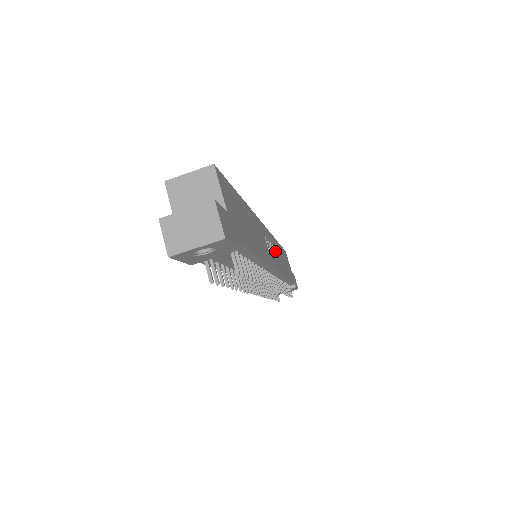
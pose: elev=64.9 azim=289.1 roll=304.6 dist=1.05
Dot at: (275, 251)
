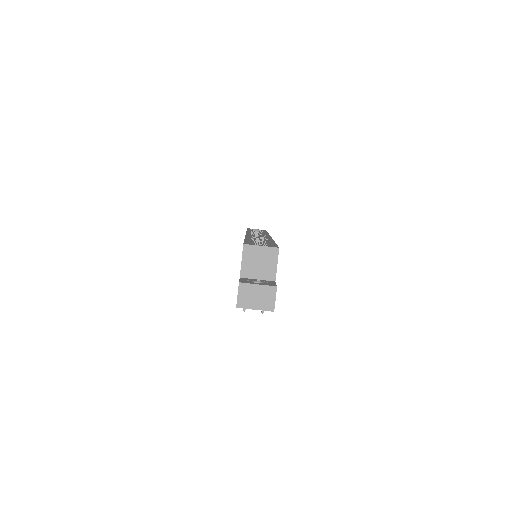
Dot at: occluded
